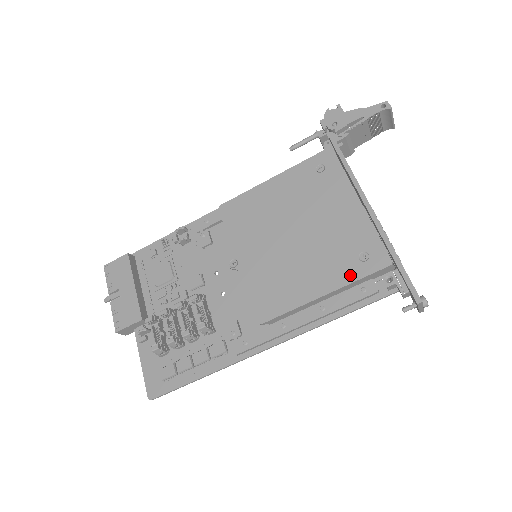
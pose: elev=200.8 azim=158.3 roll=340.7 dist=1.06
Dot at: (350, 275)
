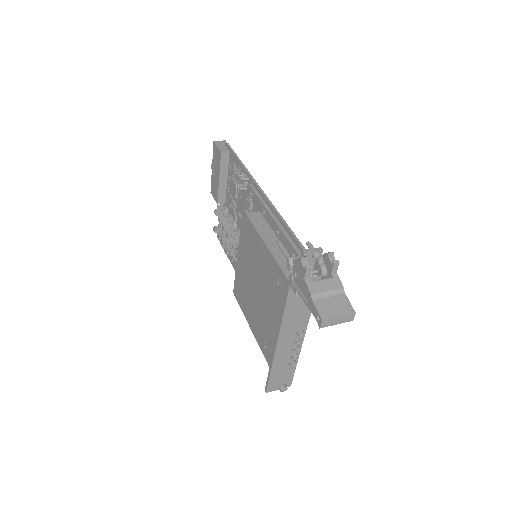
Dot at: (259, 341)
